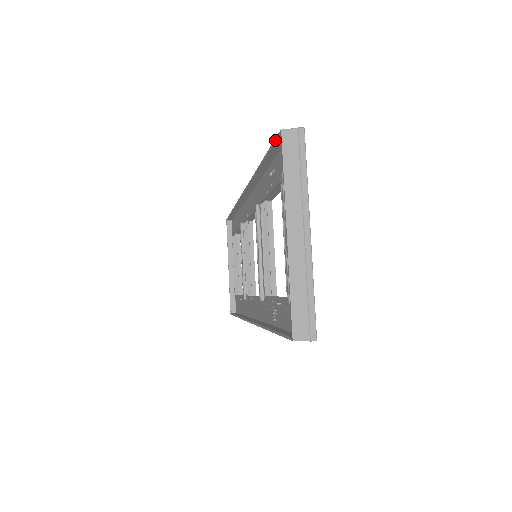
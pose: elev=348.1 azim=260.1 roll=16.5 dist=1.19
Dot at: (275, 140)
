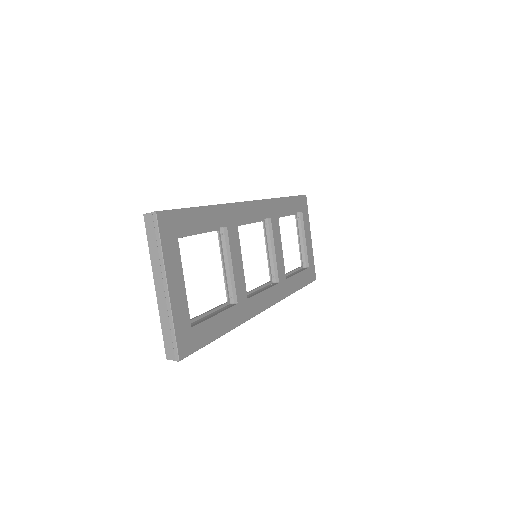
Dot at: occluded
